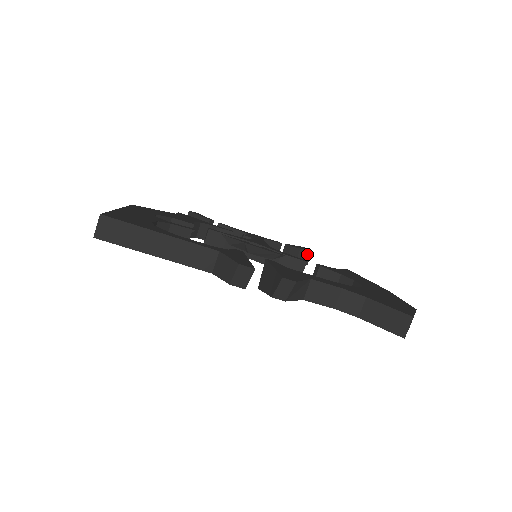
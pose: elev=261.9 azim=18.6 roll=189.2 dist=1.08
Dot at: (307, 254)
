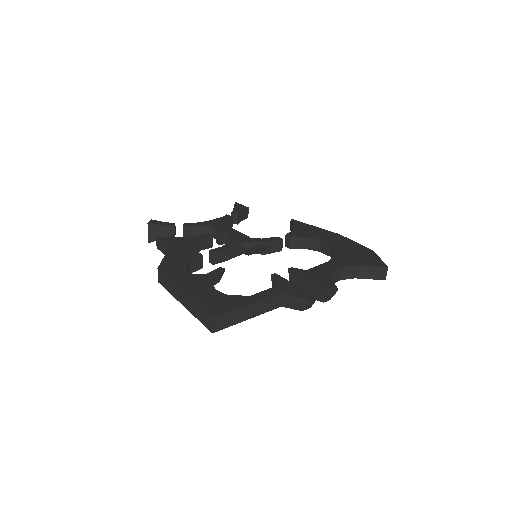
Dot at: (246, 211)
